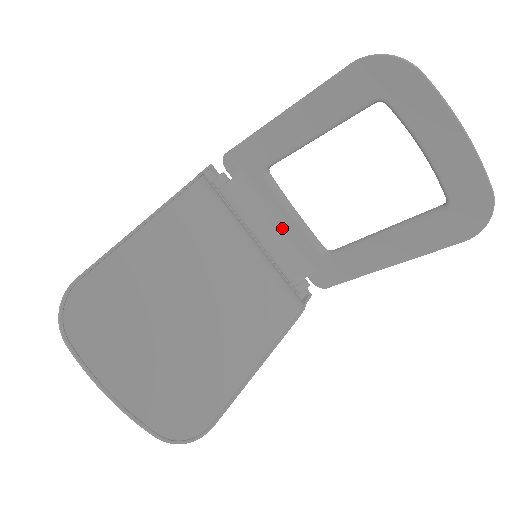
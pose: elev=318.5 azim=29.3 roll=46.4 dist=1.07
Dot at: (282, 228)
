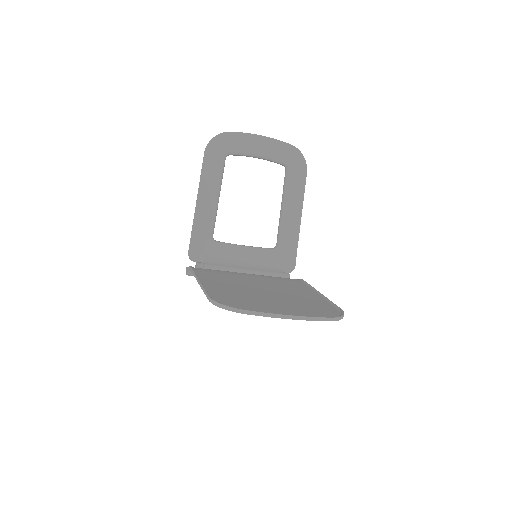
Dot at: (247, 260)
